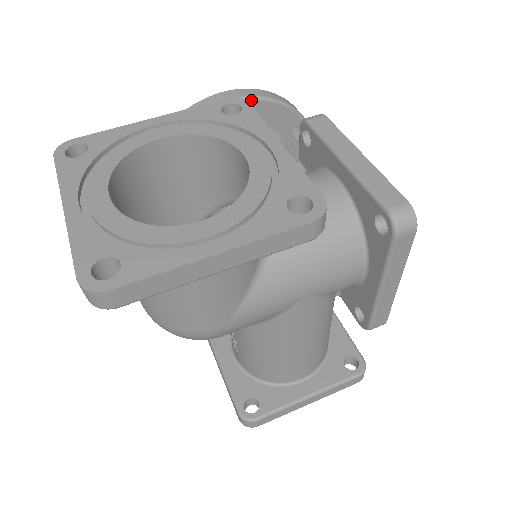
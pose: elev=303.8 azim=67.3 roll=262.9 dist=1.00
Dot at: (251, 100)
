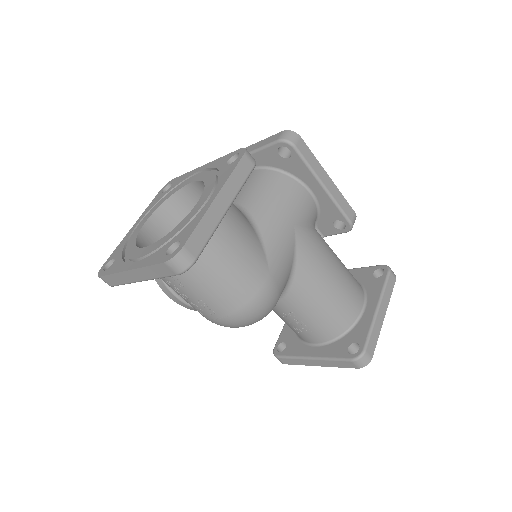
Dot at: occluded
